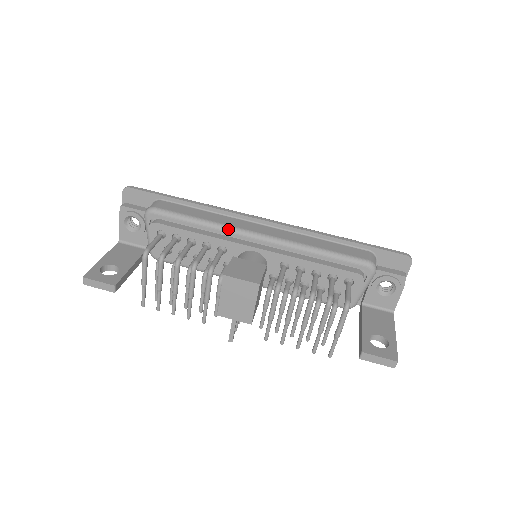
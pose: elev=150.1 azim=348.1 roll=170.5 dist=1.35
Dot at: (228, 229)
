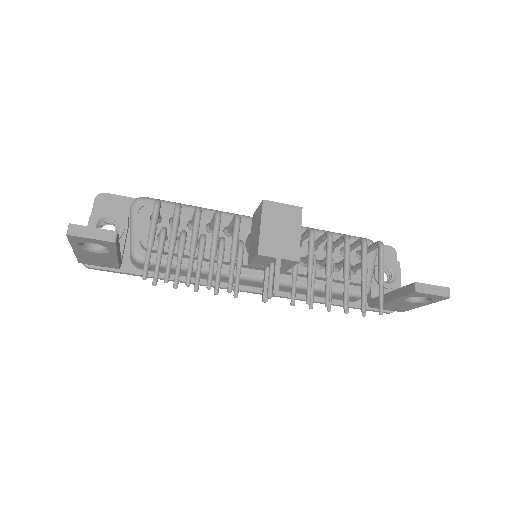
Dot at: (231, 214)
